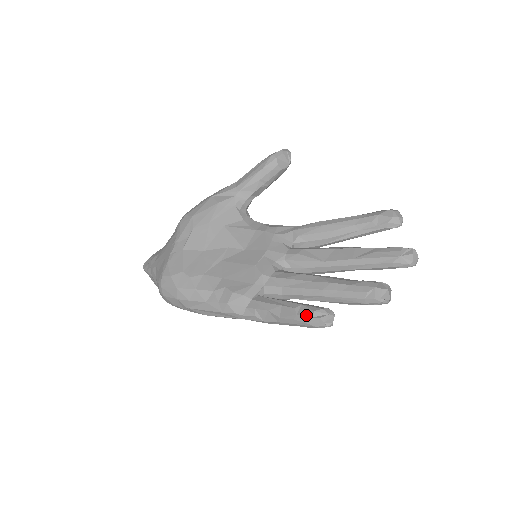
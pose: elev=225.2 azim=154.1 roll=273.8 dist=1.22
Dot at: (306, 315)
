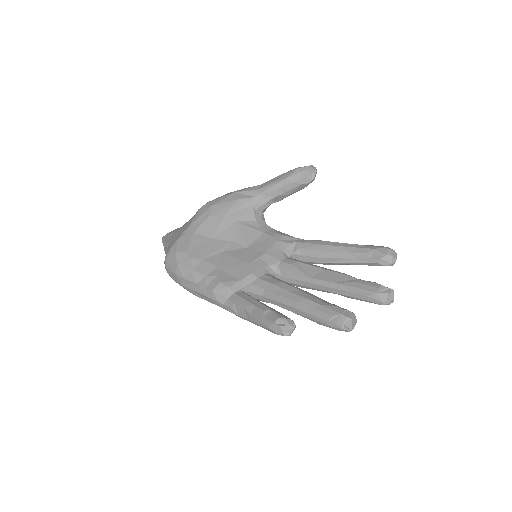
Dot at: (270, 320)
